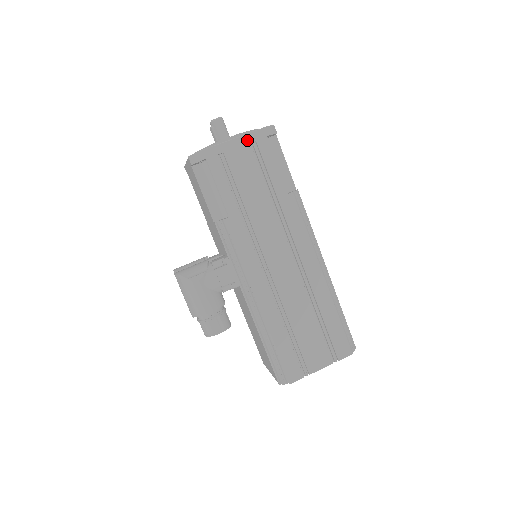
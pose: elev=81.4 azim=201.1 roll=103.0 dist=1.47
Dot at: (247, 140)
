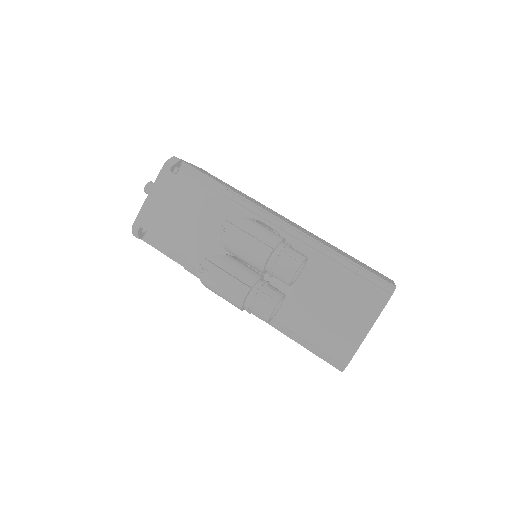
Dot at: (197, 167)
